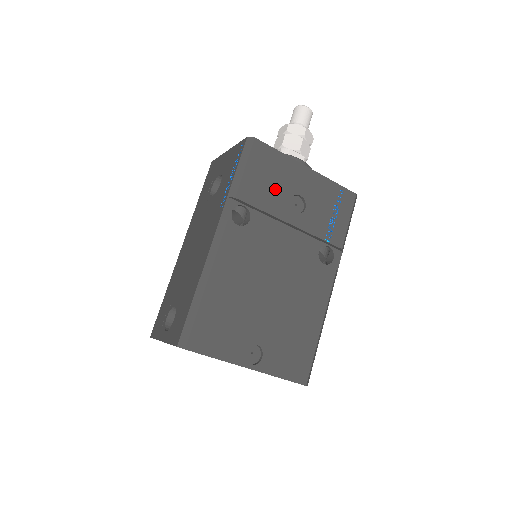
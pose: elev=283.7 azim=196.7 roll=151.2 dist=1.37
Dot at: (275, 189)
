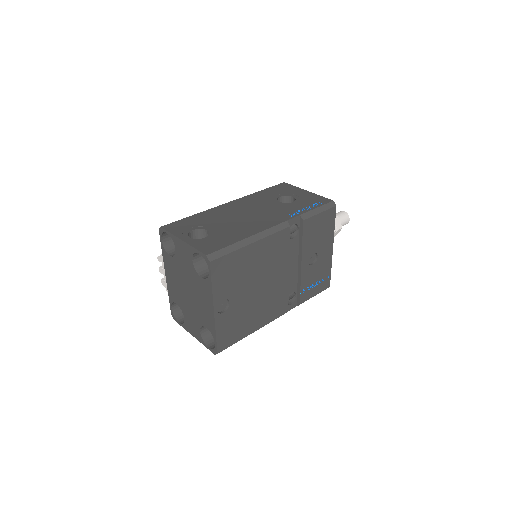
Dot at: (316, 239)
